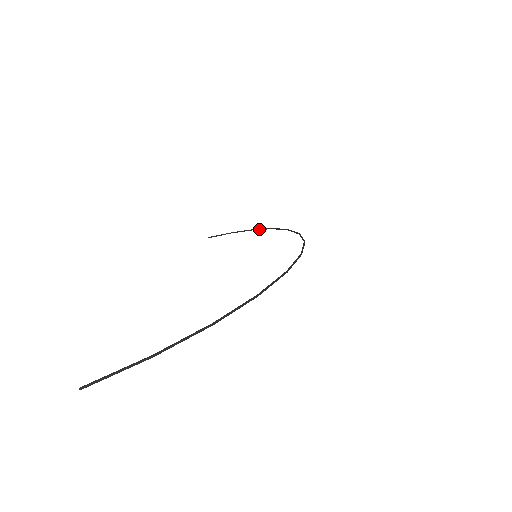
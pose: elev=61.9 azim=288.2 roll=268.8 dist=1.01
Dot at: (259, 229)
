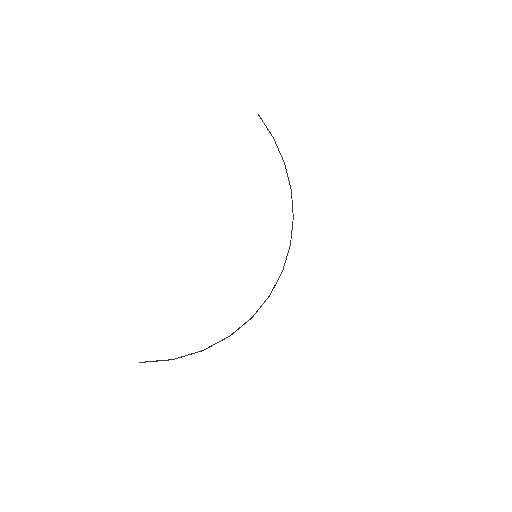
Dot at: (287, 174)
